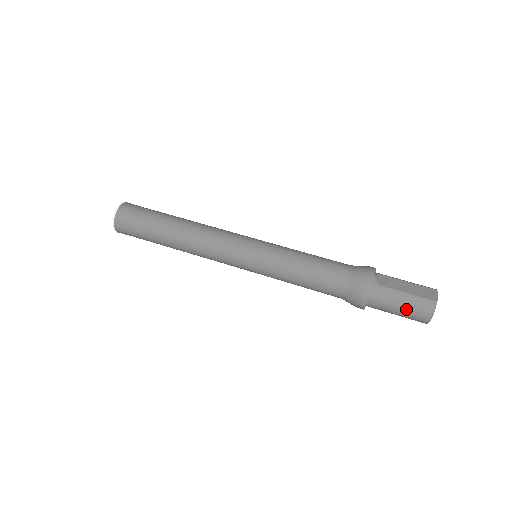
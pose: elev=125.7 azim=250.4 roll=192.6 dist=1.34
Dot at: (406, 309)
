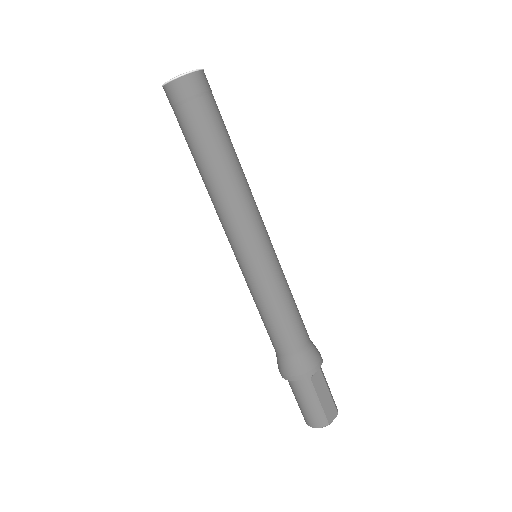
Dot at: (307, 408)
